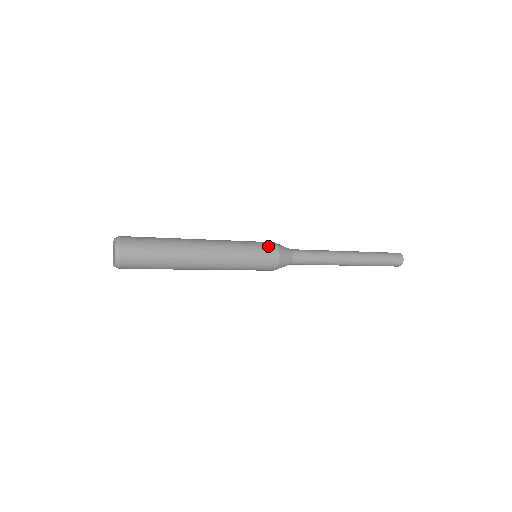
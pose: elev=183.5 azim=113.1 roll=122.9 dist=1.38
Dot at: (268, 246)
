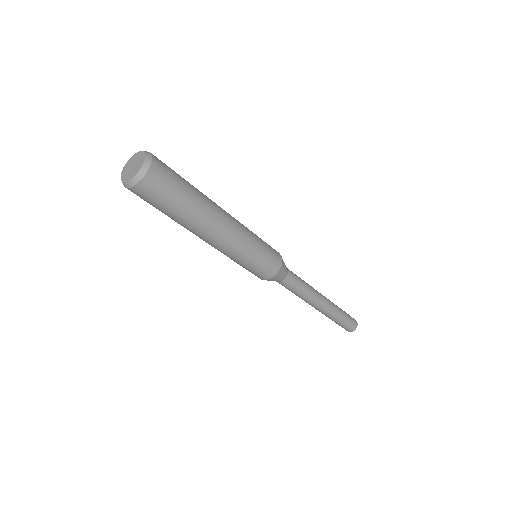
Dot at: occluded
